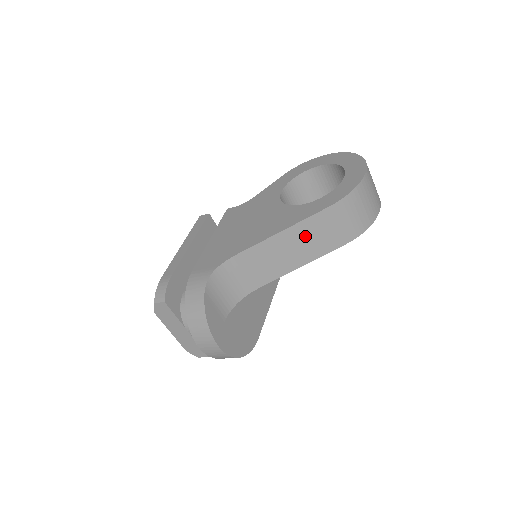
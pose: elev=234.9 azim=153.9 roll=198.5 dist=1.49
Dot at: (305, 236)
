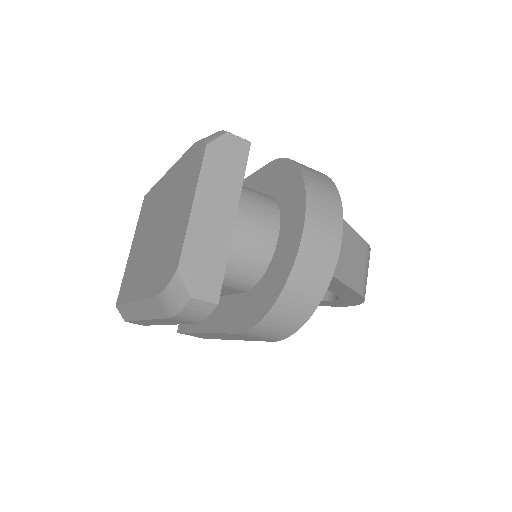
Dot at: (351, 249)
